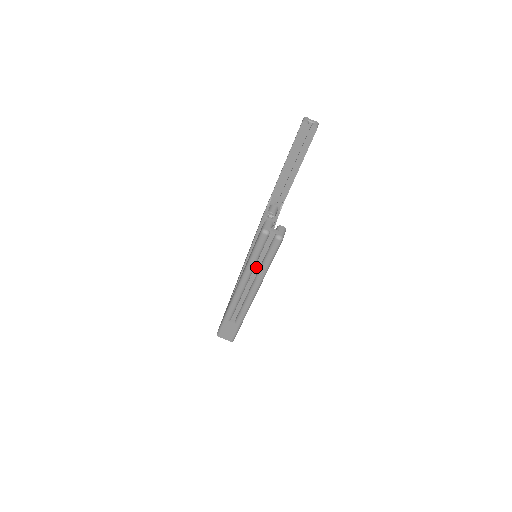
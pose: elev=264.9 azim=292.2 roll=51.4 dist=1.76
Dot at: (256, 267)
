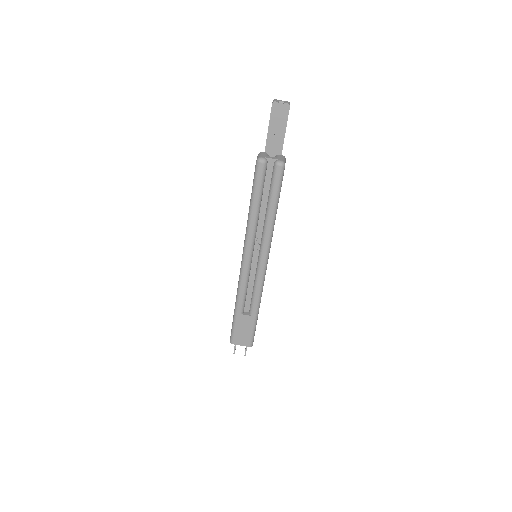
Dot at: (260, 220)
